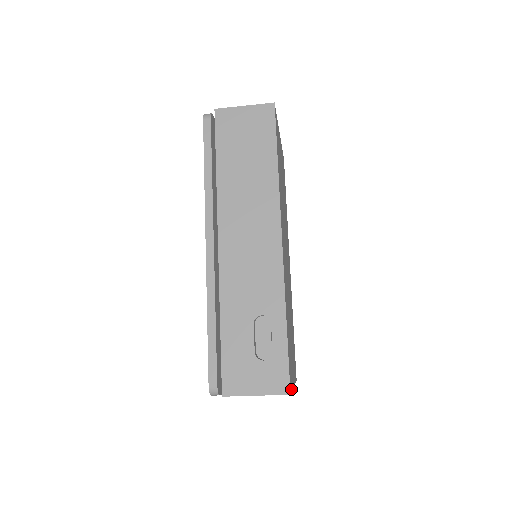
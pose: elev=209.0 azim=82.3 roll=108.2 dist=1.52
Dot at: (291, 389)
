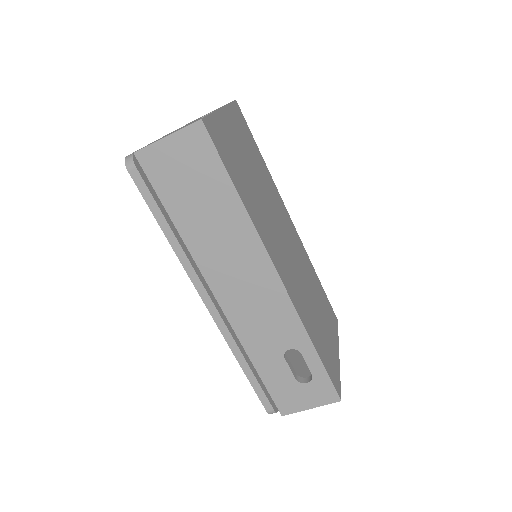
Dot at: (339, 385)
